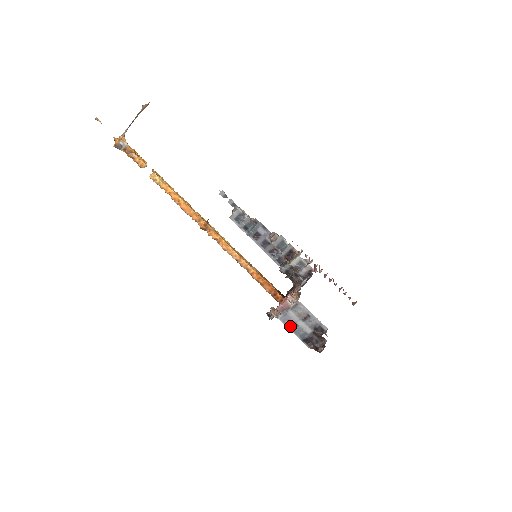
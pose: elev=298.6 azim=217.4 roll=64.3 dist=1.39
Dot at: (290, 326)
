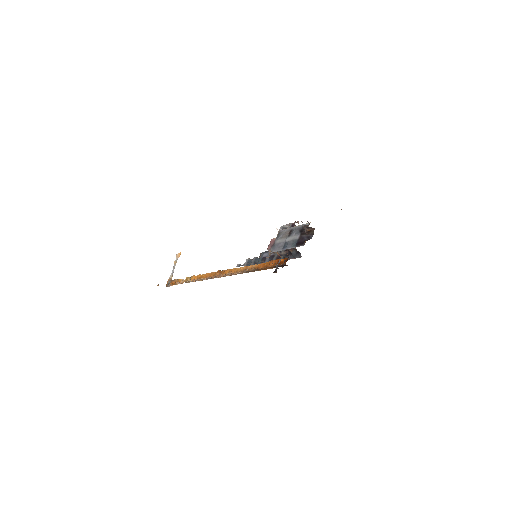
Dot at: (281, 248)
